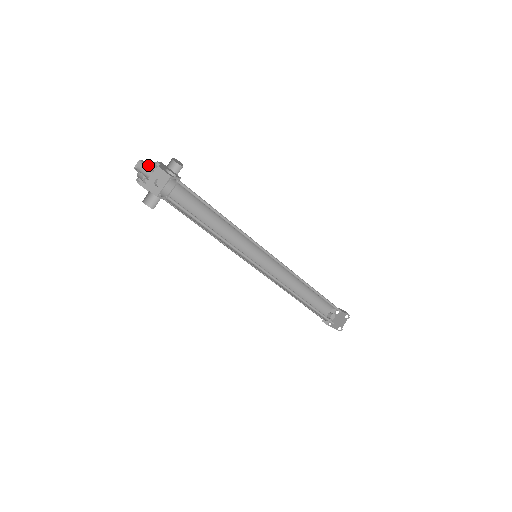
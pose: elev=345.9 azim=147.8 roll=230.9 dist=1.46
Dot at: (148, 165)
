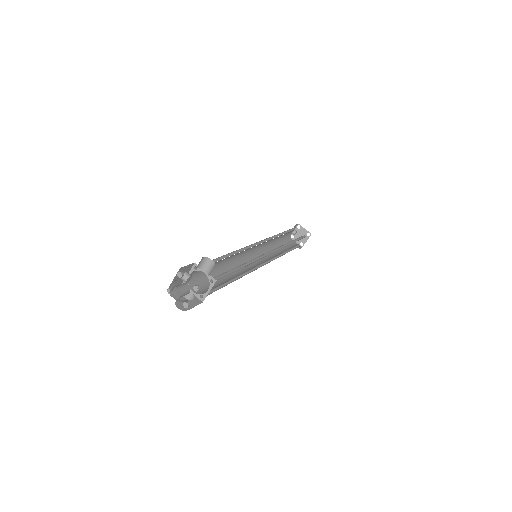
Dot at: occluded
